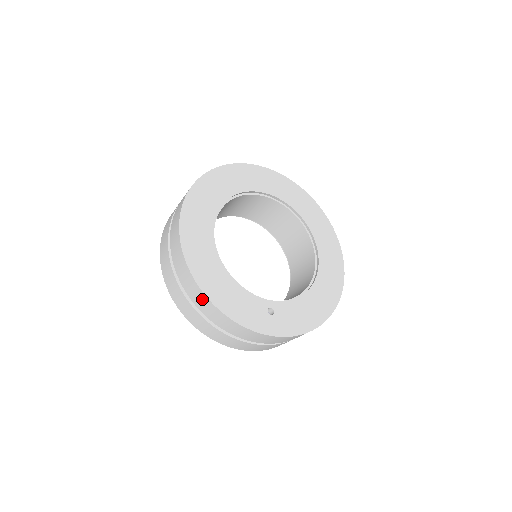
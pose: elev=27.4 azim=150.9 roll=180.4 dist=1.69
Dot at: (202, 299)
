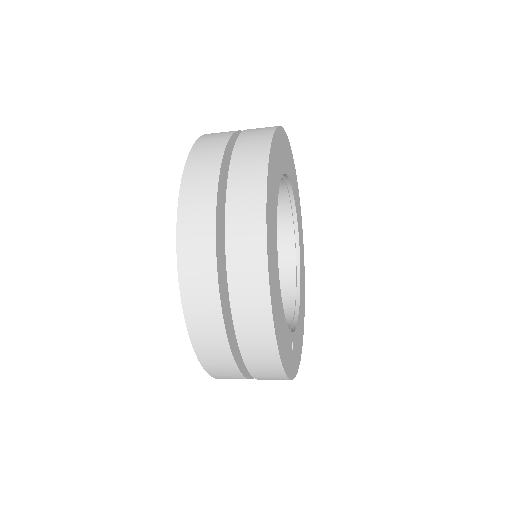
Dot at: (264, 345)
